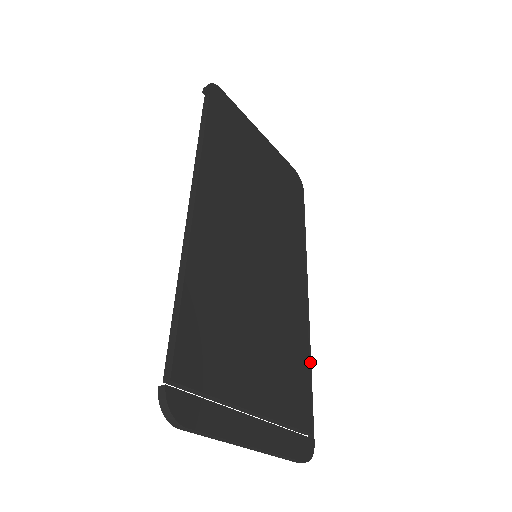
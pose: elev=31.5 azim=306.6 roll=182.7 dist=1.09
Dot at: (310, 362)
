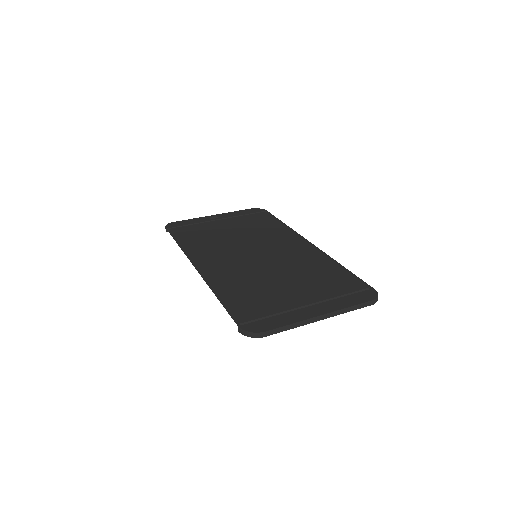
Dot at: (340, 264)
